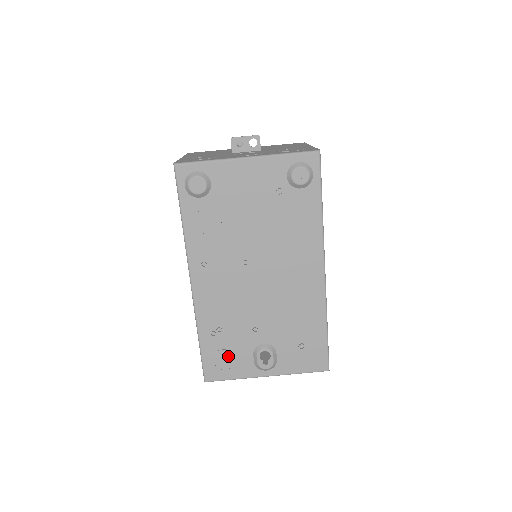
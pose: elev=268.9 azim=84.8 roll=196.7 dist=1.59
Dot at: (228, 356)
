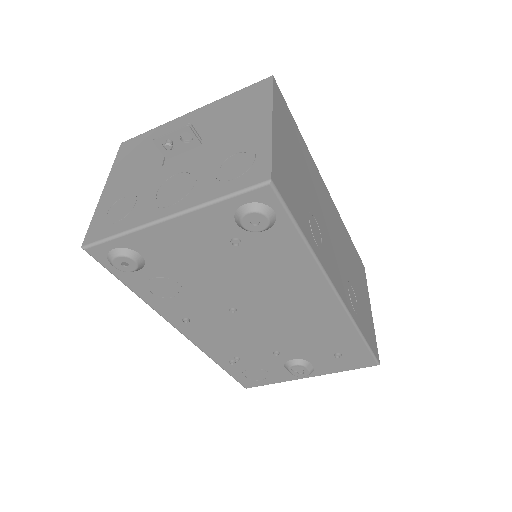
Dot at: (258, 372)
